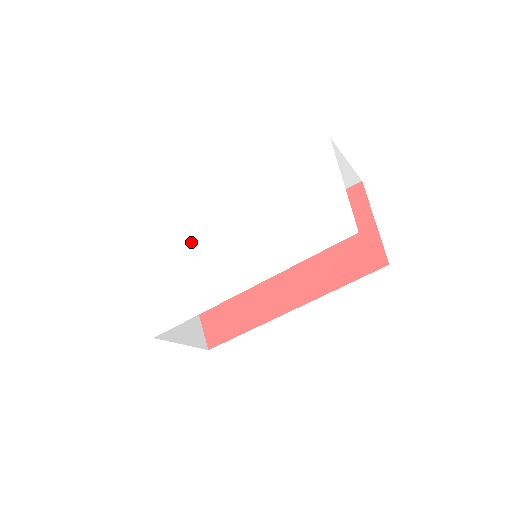
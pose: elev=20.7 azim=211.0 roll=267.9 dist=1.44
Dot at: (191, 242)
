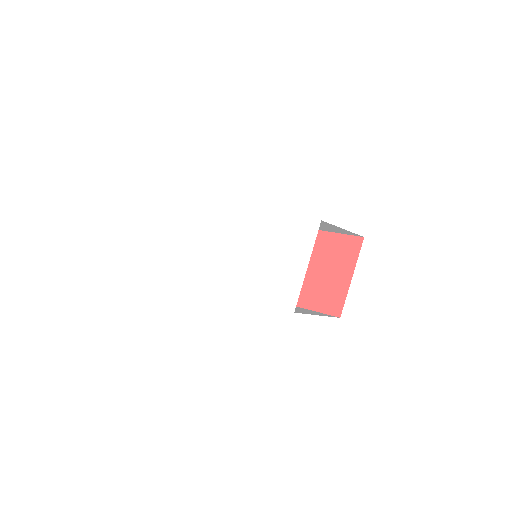
Dot at: (211, 228)
